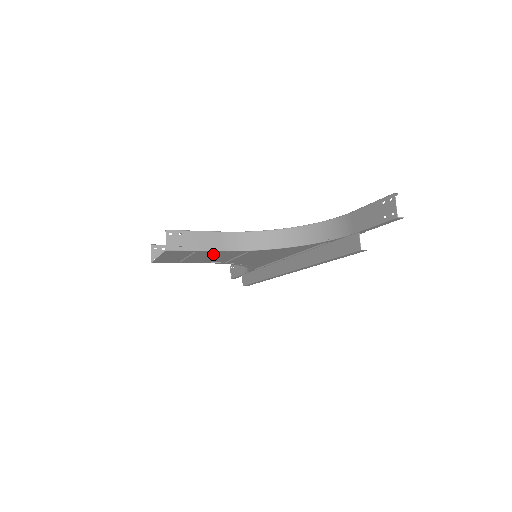
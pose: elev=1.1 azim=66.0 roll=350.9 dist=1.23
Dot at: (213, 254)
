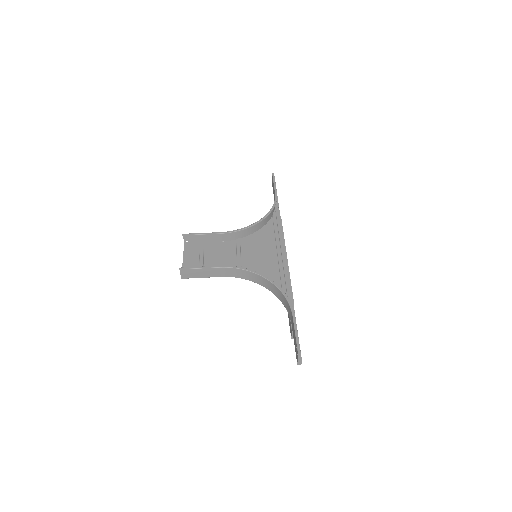
Dot at: occluded
